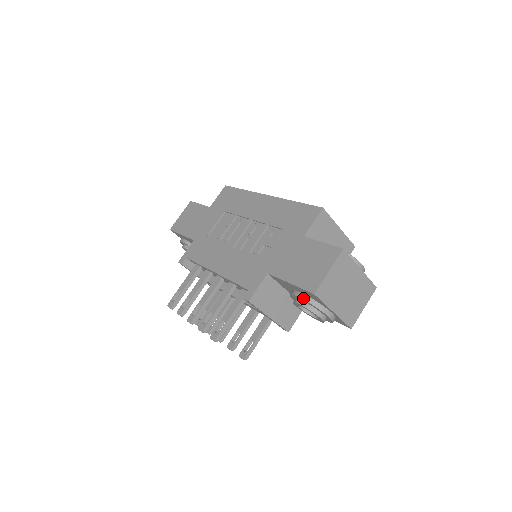
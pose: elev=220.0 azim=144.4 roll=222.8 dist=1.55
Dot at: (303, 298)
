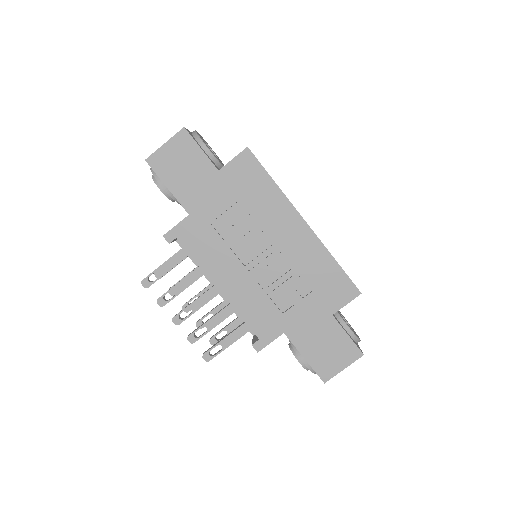
Dot at: (308, 367)
